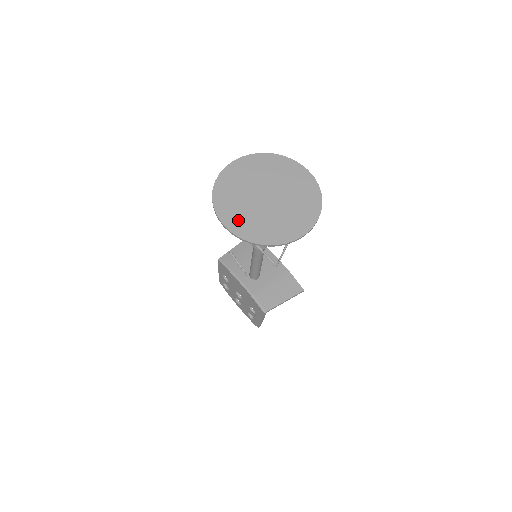
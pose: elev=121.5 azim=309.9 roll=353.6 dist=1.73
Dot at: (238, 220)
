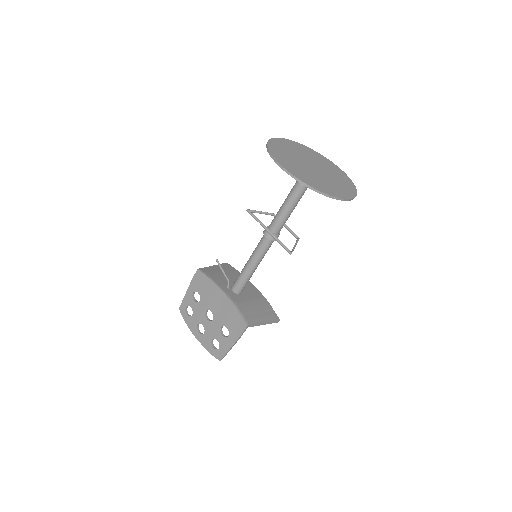
Dot at: (294, 169)
